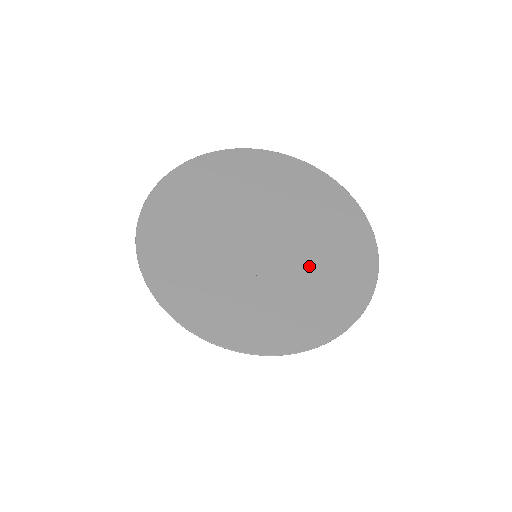
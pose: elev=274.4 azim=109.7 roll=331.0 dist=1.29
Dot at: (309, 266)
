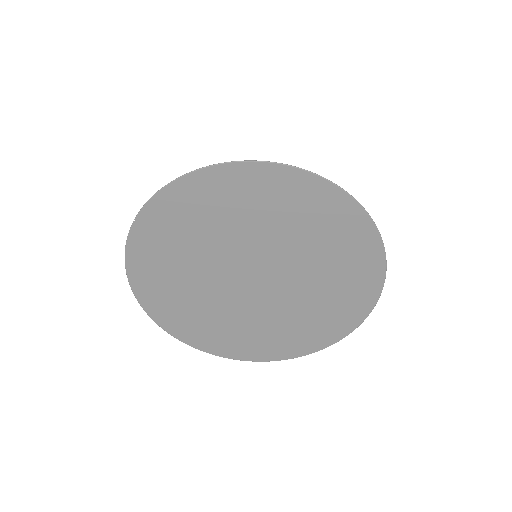
Dot at: (287, 313)
